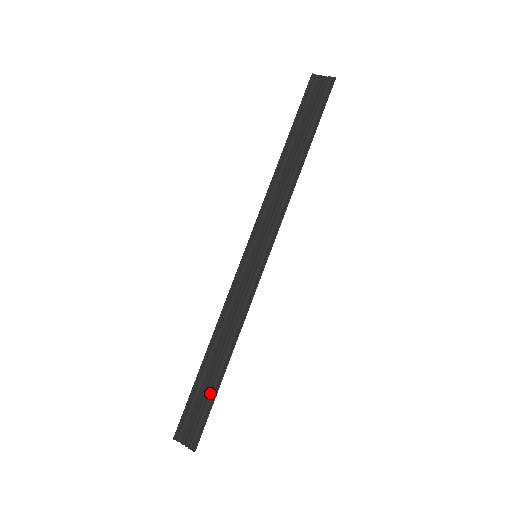
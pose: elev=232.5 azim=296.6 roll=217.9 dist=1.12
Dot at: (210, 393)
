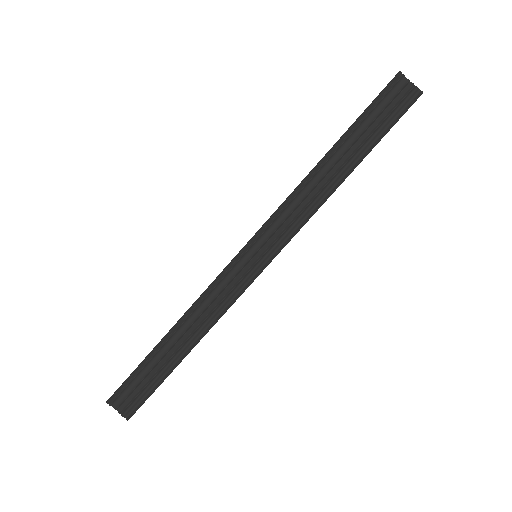
Dot at: (161, 374)
